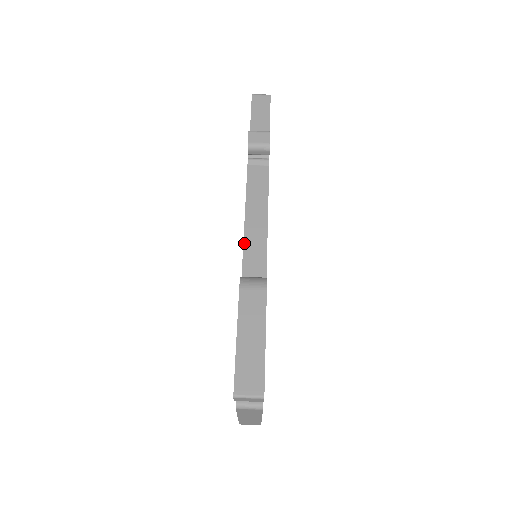
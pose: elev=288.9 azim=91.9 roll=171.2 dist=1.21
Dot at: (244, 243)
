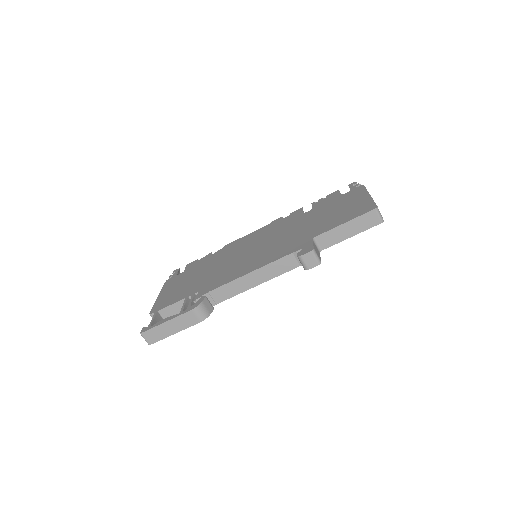
Dot at: (232, 281)
